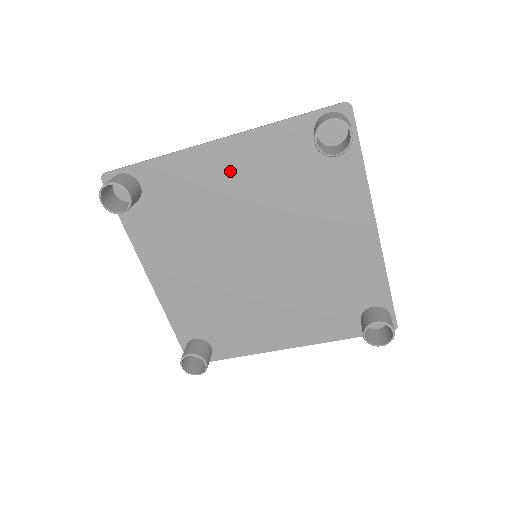
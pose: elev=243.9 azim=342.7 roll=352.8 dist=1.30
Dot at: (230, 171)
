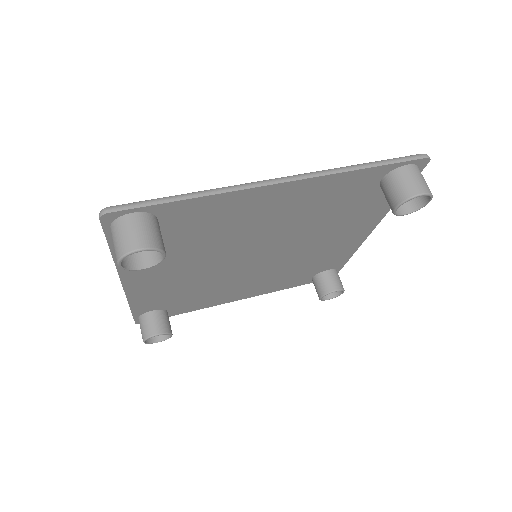
Dot at: (279, 205)
